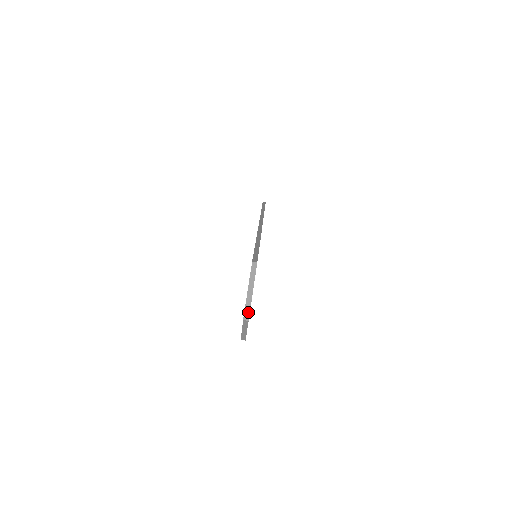
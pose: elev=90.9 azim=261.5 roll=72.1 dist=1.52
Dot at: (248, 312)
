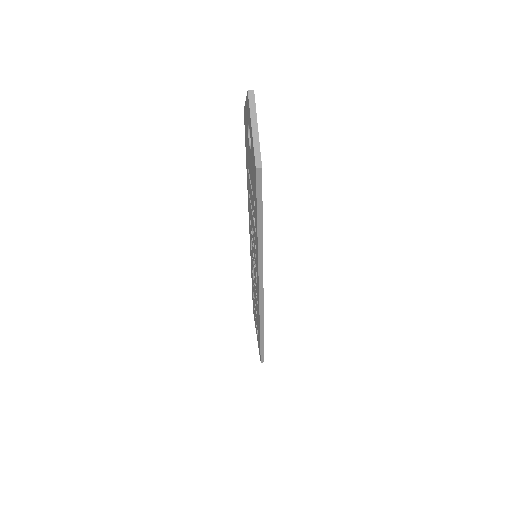
Dot at: occluded
